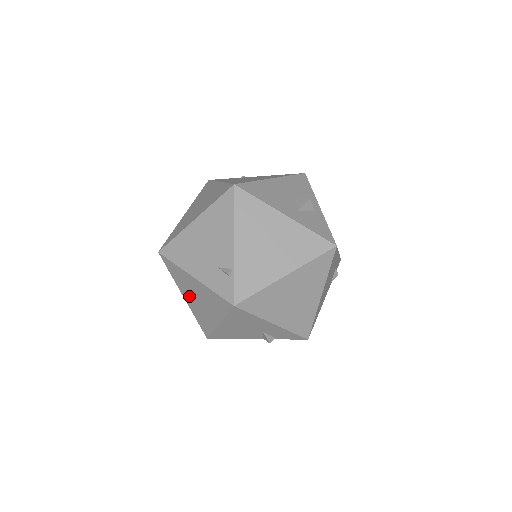
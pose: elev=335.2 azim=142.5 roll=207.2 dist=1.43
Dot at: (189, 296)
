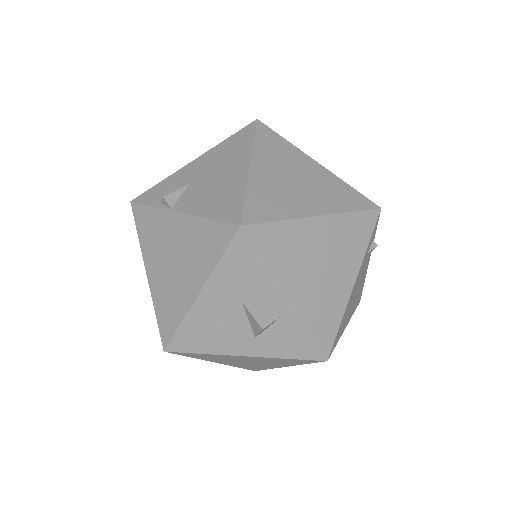
Dot at: occluded
